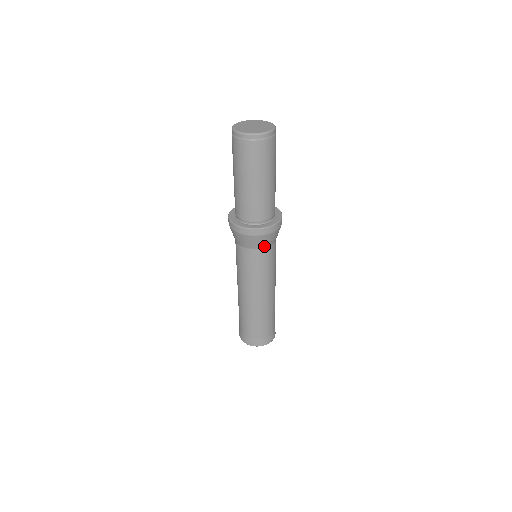
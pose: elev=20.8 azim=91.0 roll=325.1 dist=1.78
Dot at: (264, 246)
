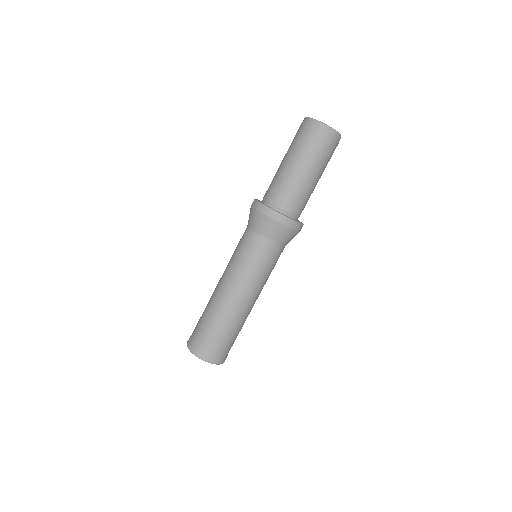
Dot at: (282, 243)
